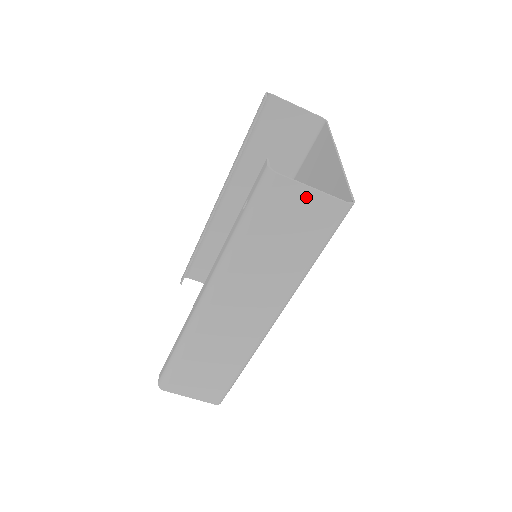
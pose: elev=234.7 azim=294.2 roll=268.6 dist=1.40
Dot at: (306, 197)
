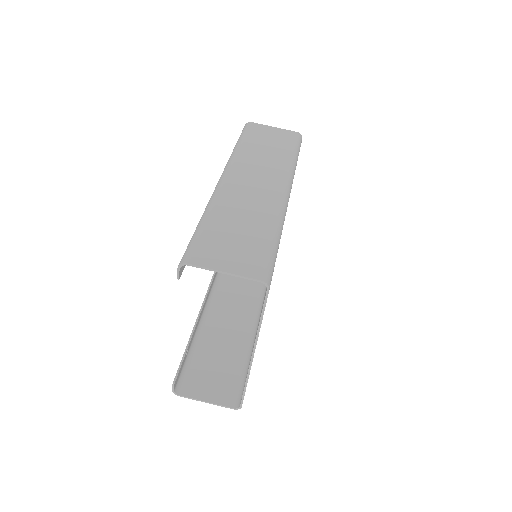
Dot at: (272, 130)
